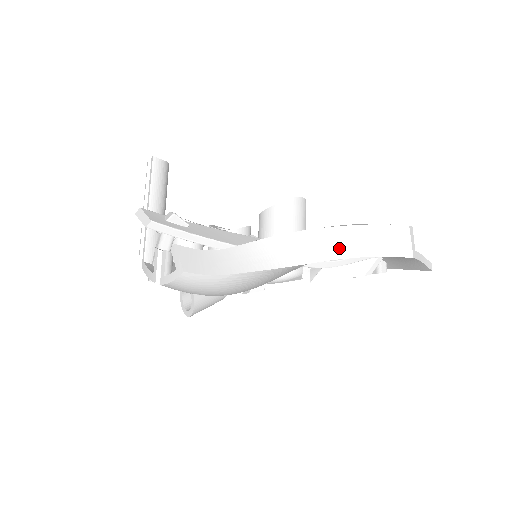
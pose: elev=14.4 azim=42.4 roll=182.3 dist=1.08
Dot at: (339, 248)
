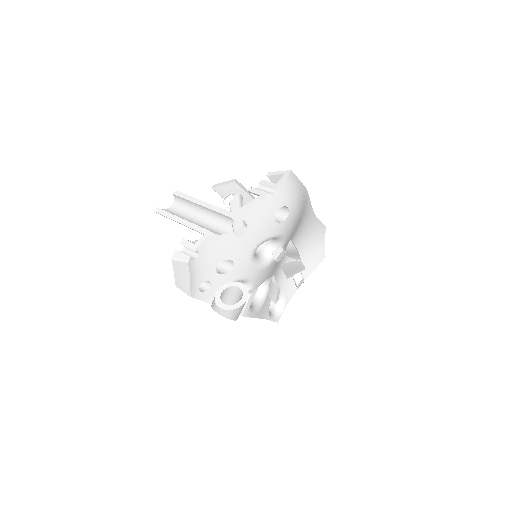
Dot at: occluded
